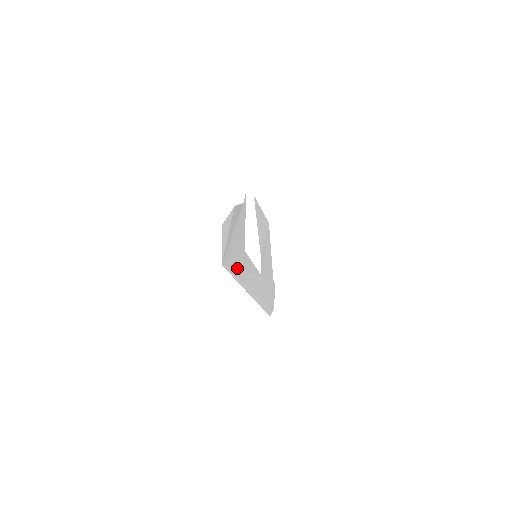
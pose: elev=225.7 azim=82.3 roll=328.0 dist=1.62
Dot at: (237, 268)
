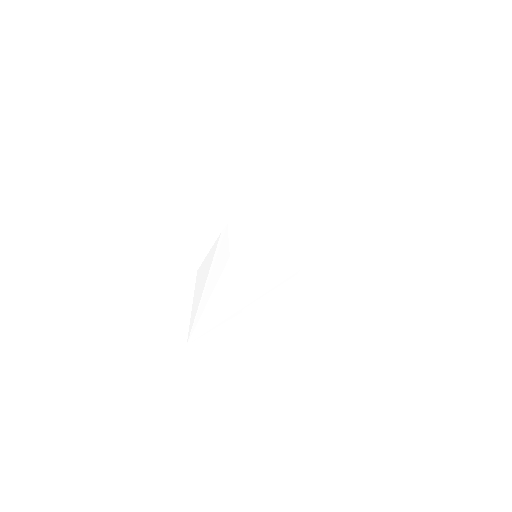
Dot at: (215, 316)
